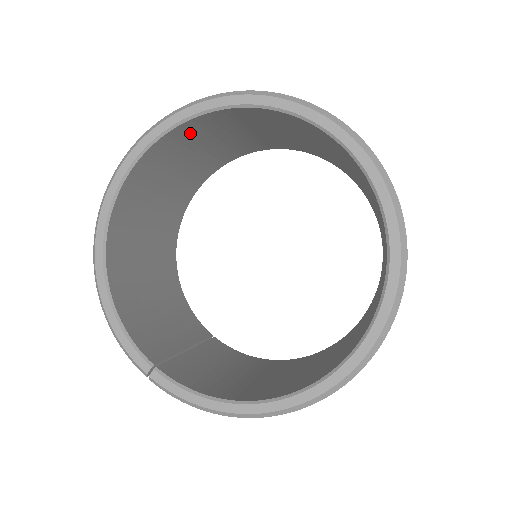
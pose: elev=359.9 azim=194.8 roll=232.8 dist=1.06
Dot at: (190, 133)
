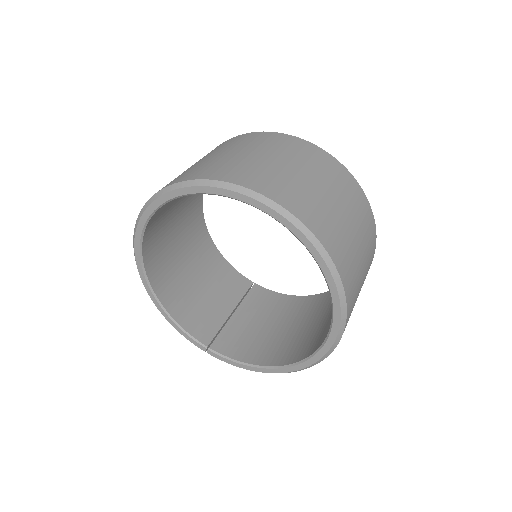
Dot at: occluded
